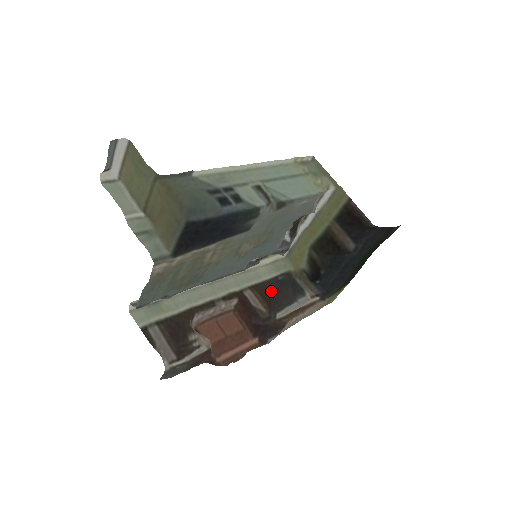
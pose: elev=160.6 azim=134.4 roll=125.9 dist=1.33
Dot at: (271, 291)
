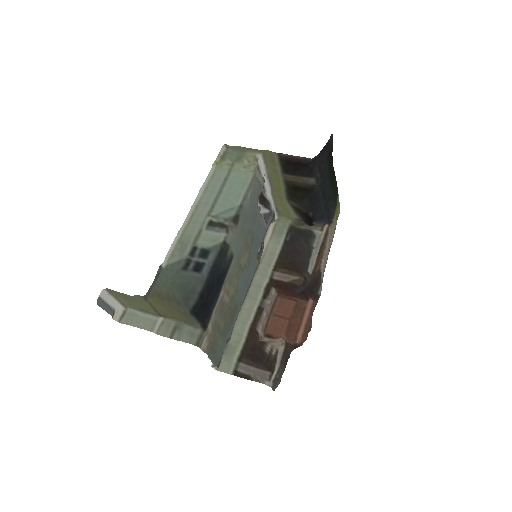
Dot at: (290, 257)
